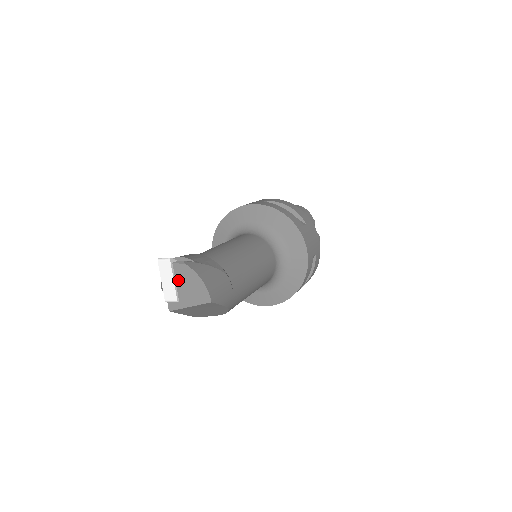
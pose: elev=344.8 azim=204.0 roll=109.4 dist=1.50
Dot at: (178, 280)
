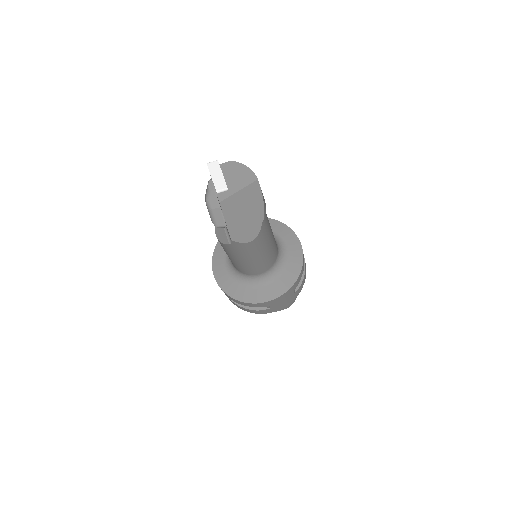
Dot at: (226, 174)
